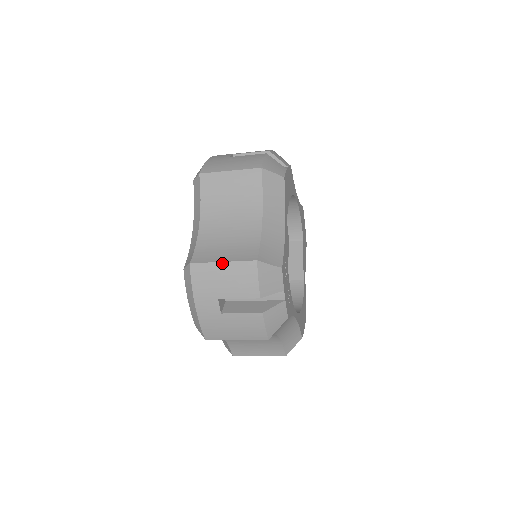
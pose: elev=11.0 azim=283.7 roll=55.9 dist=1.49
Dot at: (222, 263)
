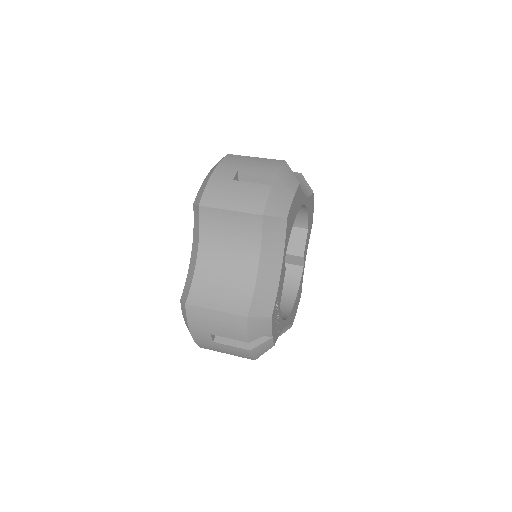
Dot at: (215, 311)
